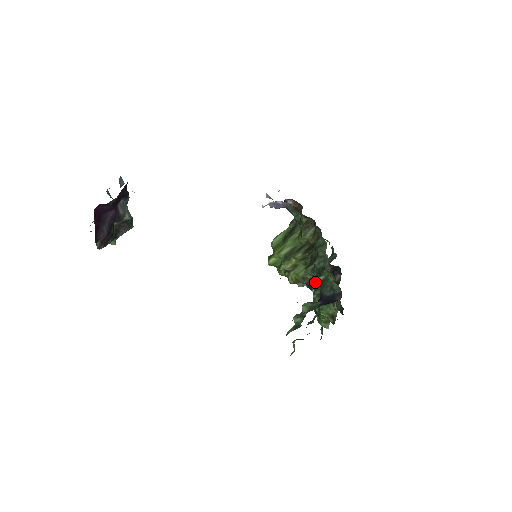
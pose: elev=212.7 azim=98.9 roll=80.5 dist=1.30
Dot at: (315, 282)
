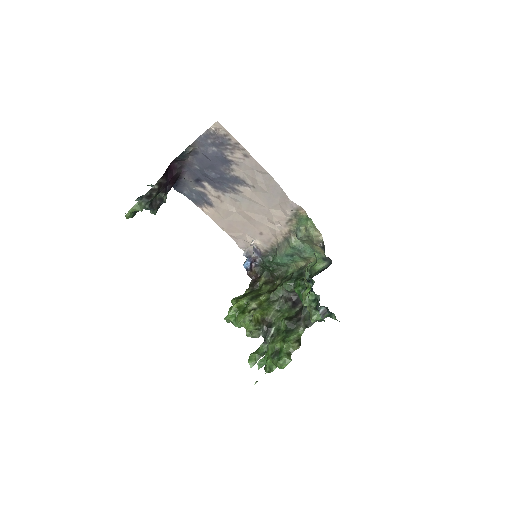
Dot at: (298, 280)
